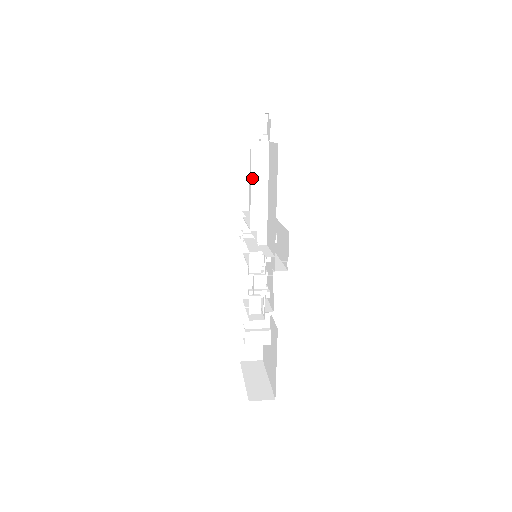
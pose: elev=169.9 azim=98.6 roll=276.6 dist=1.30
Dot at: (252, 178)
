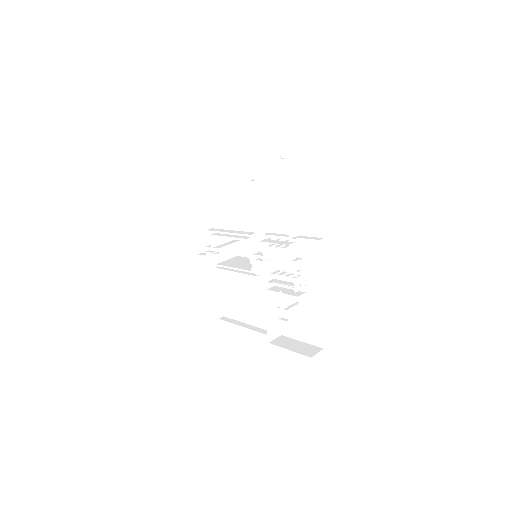
Dot at: (257, 193)
